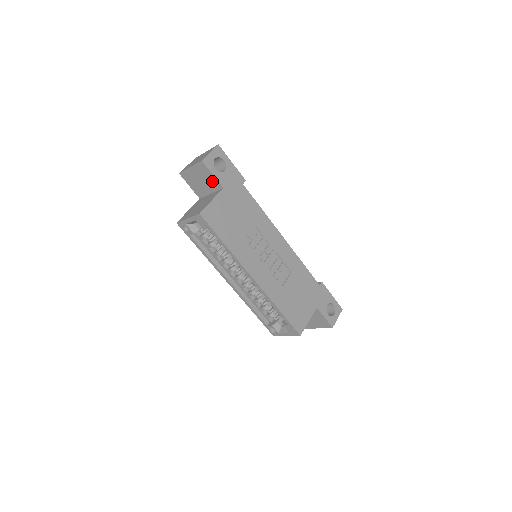
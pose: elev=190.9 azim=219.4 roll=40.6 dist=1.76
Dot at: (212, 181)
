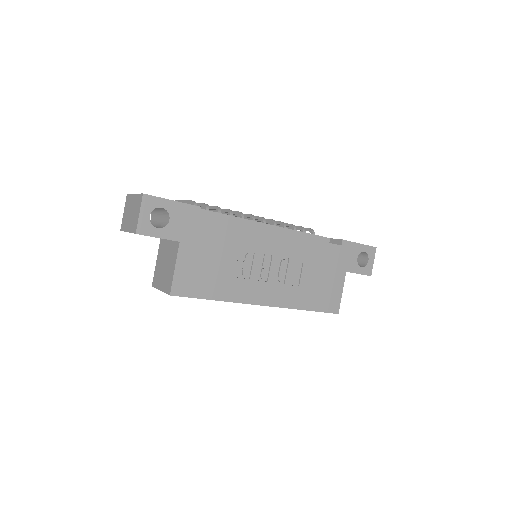
Dot at: occluded
